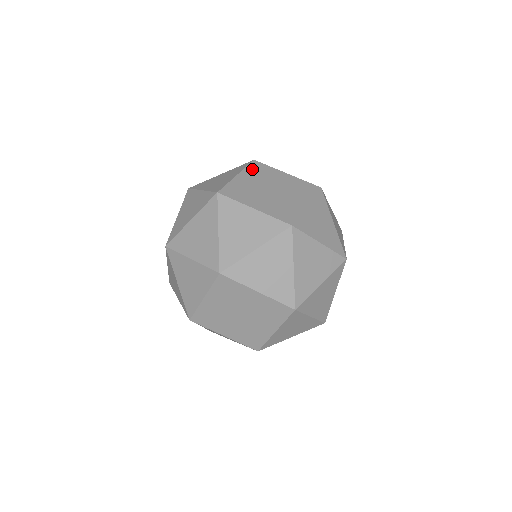
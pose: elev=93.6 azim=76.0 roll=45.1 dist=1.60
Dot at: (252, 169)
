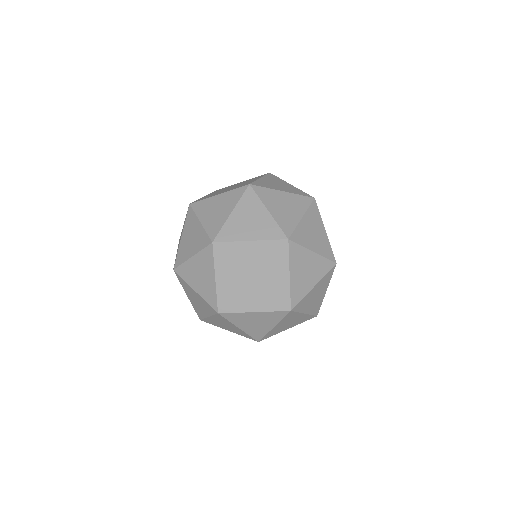
Dot at: occluded
